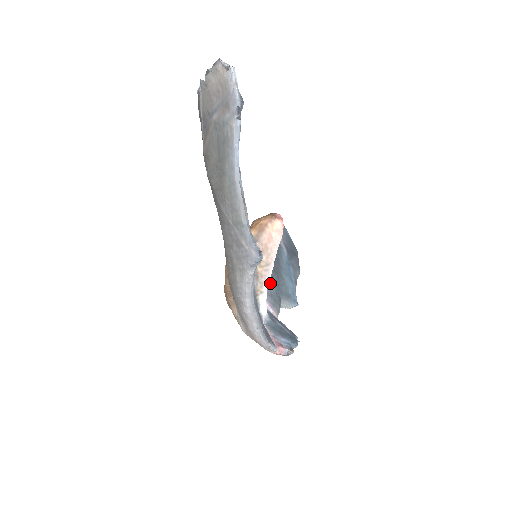
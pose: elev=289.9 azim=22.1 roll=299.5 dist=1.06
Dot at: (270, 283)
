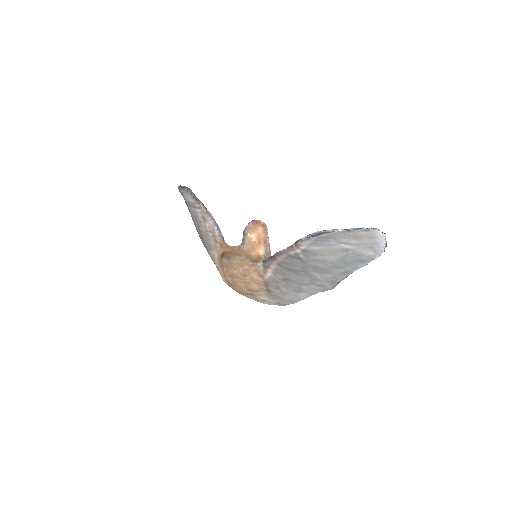
Dot at: occluded
